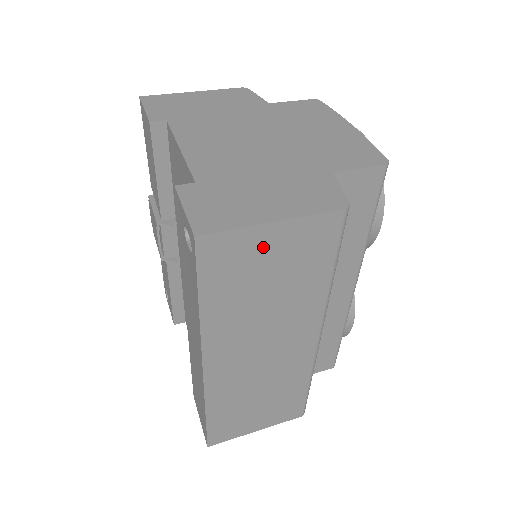
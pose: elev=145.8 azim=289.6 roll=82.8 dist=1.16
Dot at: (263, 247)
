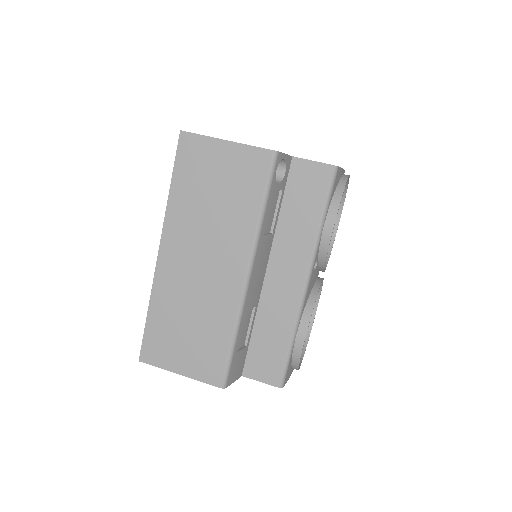
Dot at: (216, 158)
